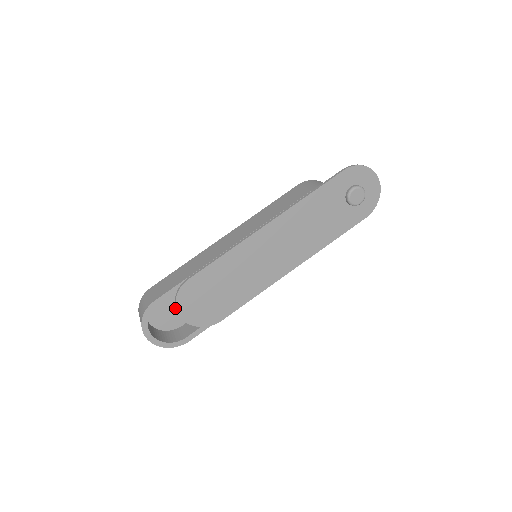
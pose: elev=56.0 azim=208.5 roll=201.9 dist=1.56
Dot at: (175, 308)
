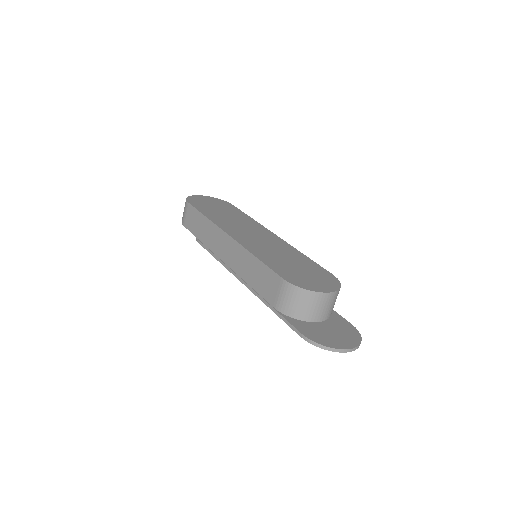
Dot at: occluded
